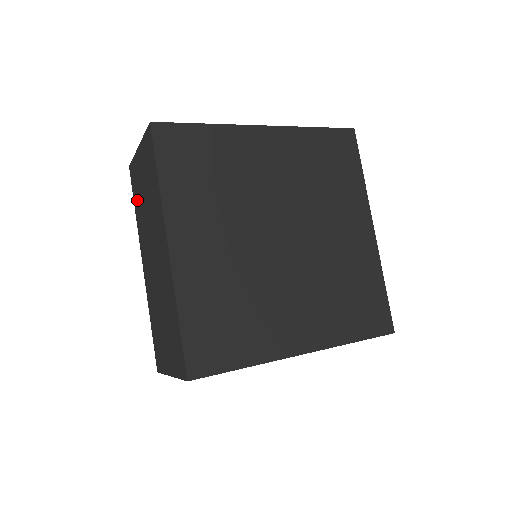
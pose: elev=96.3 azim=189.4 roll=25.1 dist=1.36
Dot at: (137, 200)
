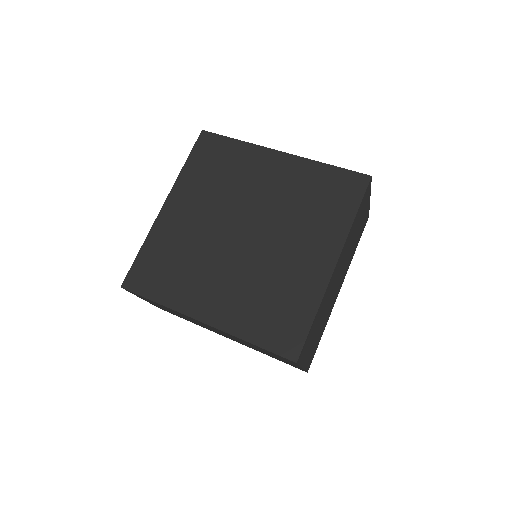
Dot at: occluded
